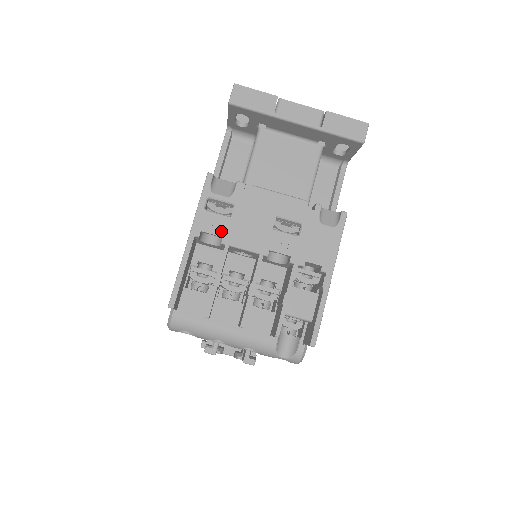
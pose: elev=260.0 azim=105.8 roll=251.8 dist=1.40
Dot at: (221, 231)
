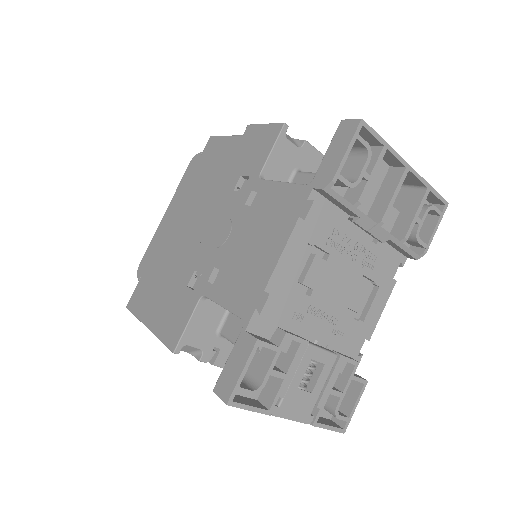
Dot at: occluded
